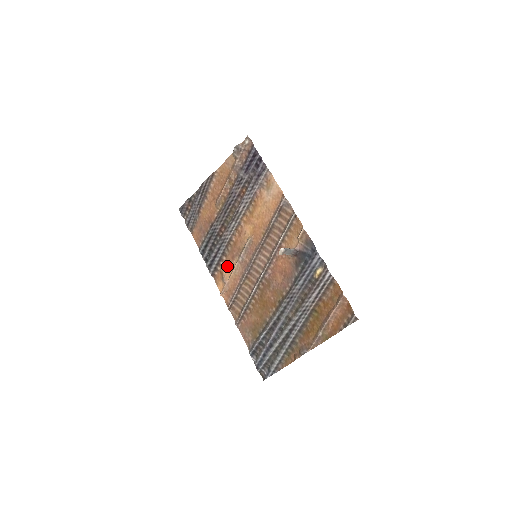
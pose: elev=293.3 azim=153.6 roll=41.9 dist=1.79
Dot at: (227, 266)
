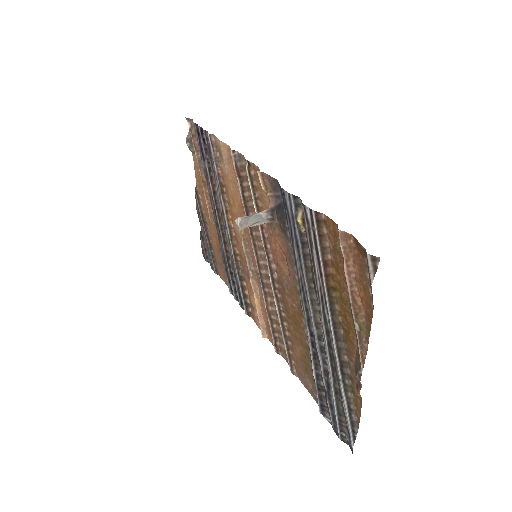
Dot at: (250, 292)
